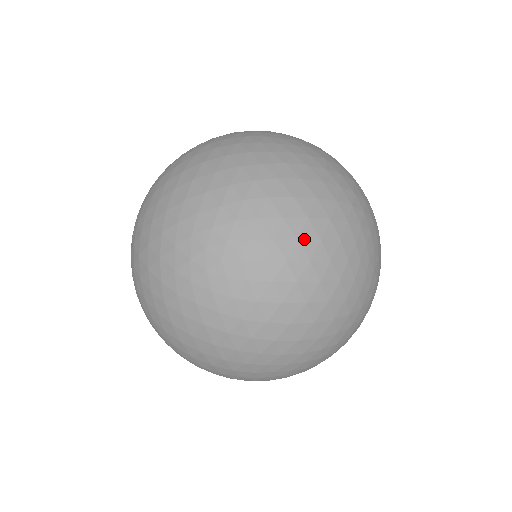
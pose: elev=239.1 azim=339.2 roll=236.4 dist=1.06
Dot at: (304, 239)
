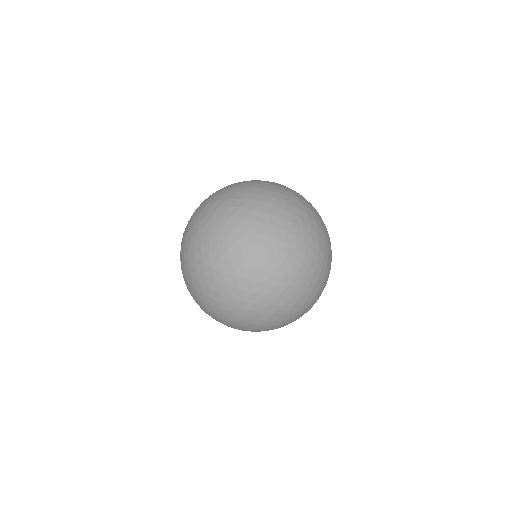
Dot at: (230, 197)
